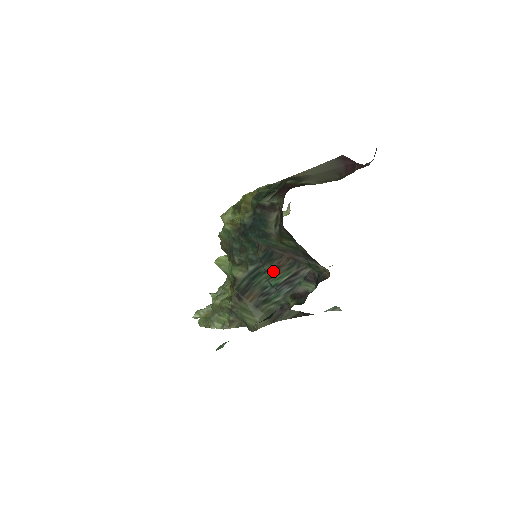
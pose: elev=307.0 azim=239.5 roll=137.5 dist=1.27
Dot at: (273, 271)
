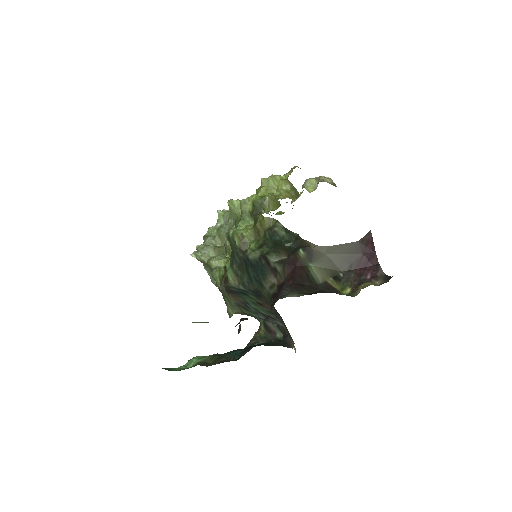
Dot at: (257, 303)
